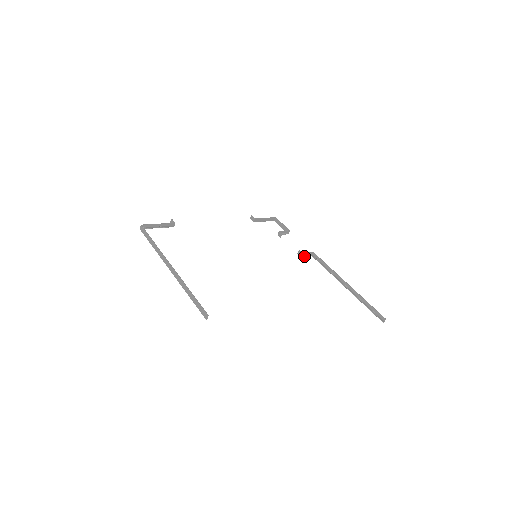
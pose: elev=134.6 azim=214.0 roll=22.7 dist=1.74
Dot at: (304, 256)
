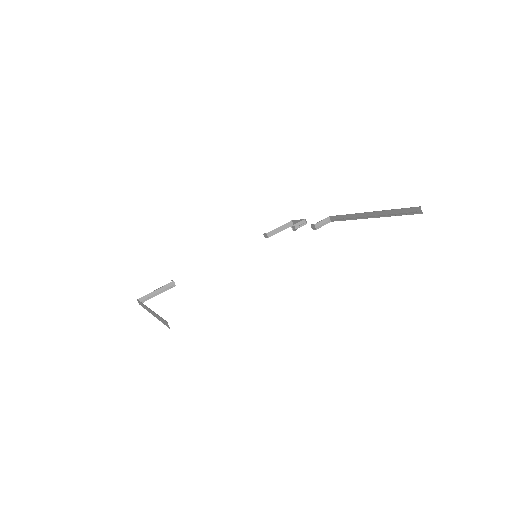
Dot at: (320, 227)
